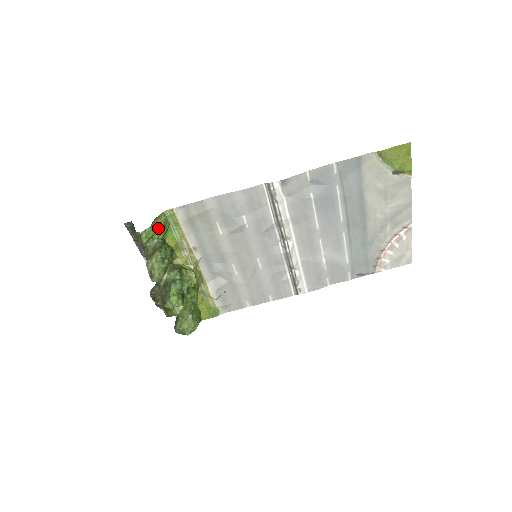
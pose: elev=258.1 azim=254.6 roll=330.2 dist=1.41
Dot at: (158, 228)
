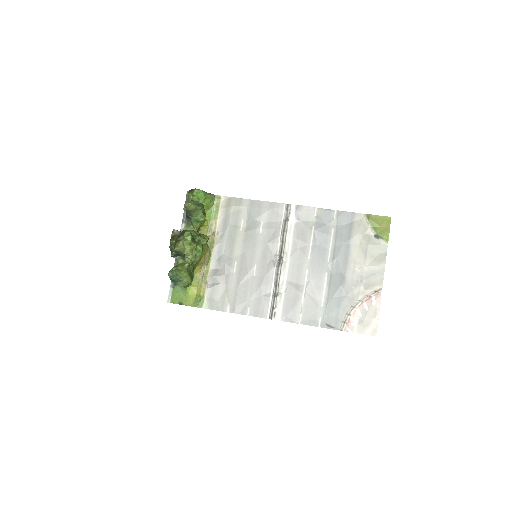
Dot at: (206, 197)
